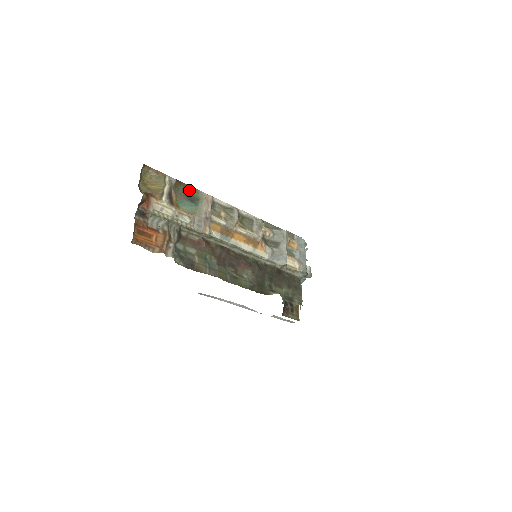
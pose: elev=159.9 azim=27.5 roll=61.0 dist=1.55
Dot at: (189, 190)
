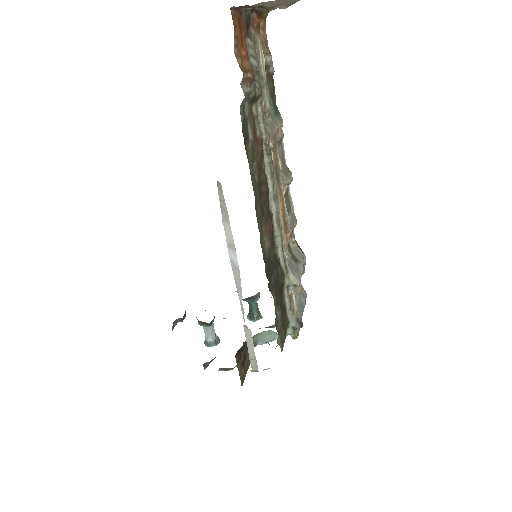
Dot at: (274, 98)
